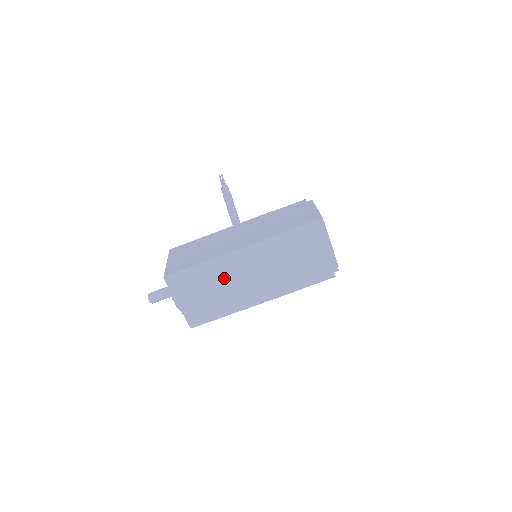
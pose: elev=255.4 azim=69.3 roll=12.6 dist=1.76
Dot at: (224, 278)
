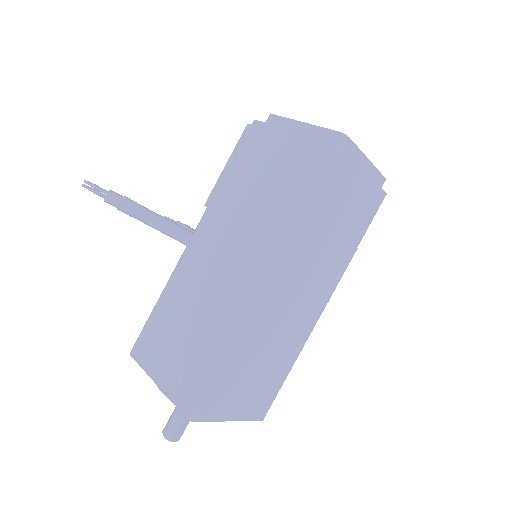
Dot at: (266, 335)
